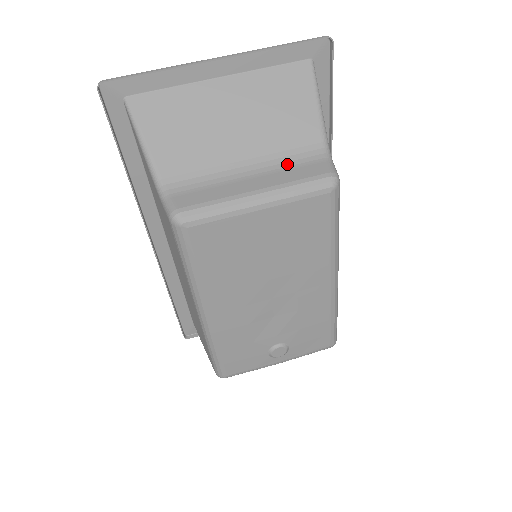
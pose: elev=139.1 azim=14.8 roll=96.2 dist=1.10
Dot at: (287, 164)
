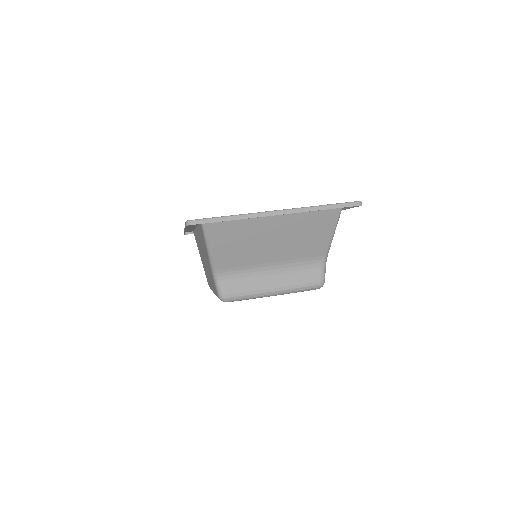
Dot at: (298, 268)
